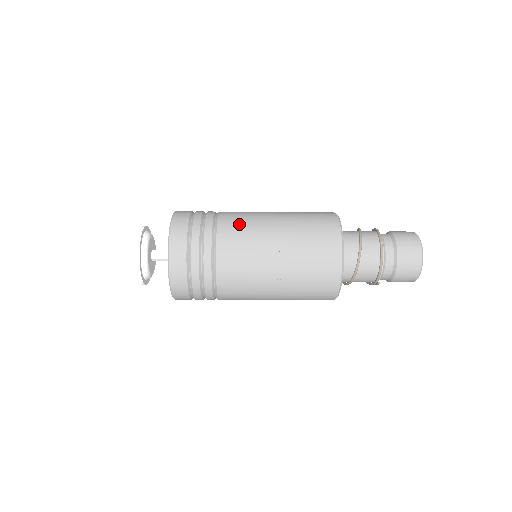
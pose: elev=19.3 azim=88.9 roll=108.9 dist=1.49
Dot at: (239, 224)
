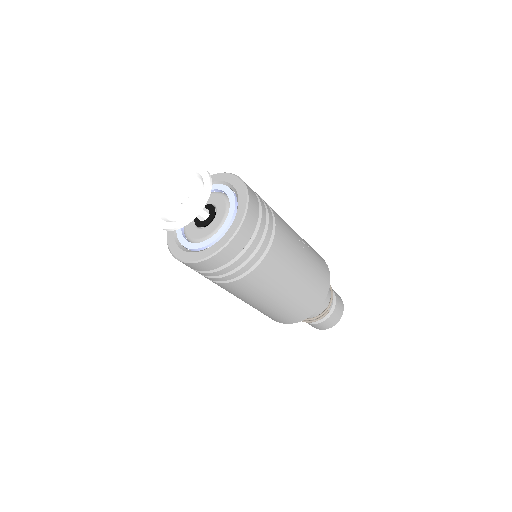
Dot at: occluded
